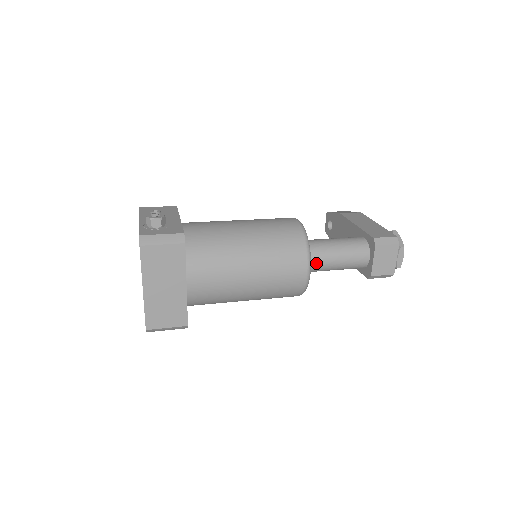
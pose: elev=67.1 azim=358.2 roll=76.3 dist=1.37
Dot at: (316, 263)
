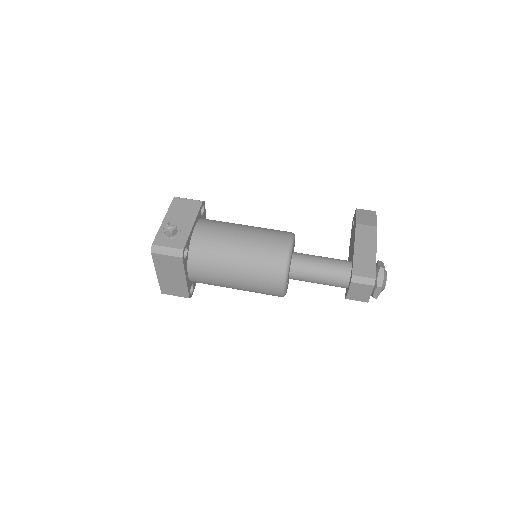
Dot at: (299, 278)
